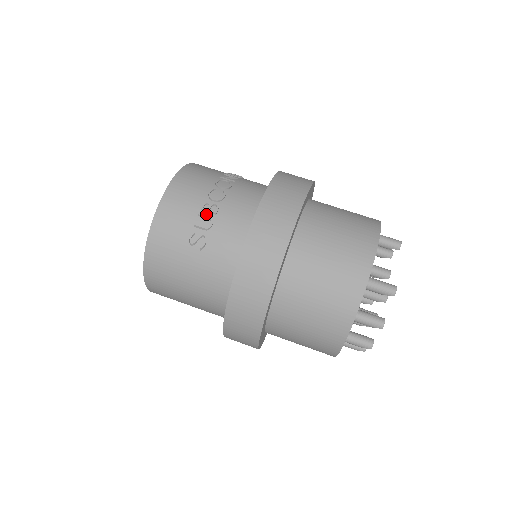
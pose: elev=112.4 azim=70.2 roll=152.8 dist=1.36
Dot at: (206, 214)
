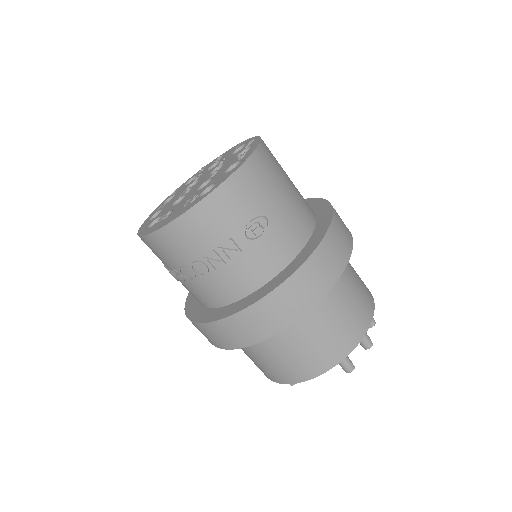
Dot at: (175, 274)
